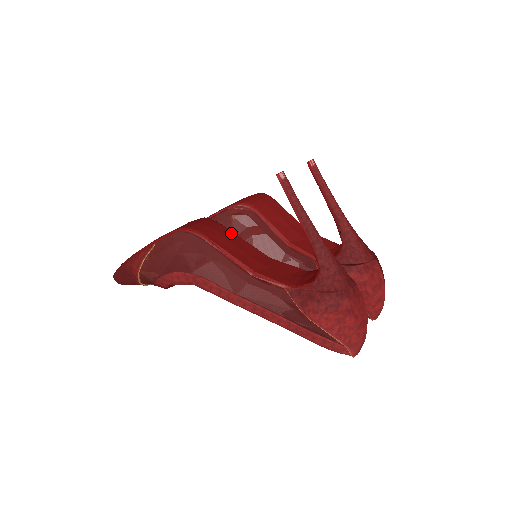
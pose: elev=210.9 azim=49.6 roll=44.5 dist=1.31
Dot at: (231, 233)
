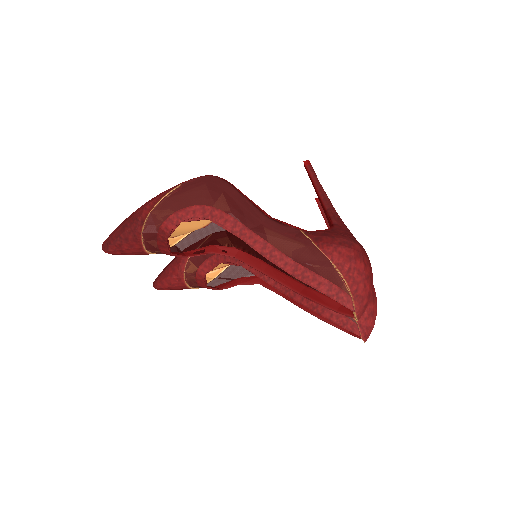
Dot at: occluded
